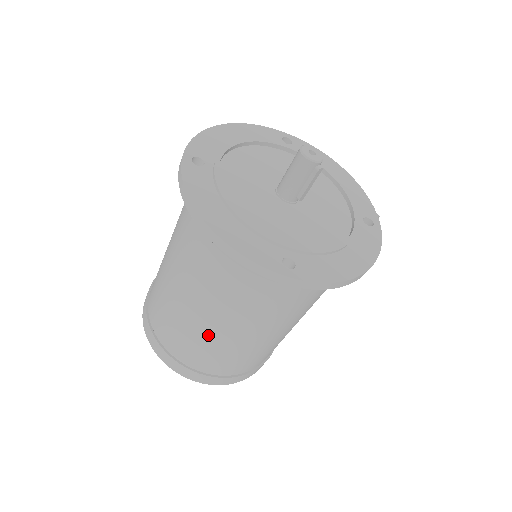
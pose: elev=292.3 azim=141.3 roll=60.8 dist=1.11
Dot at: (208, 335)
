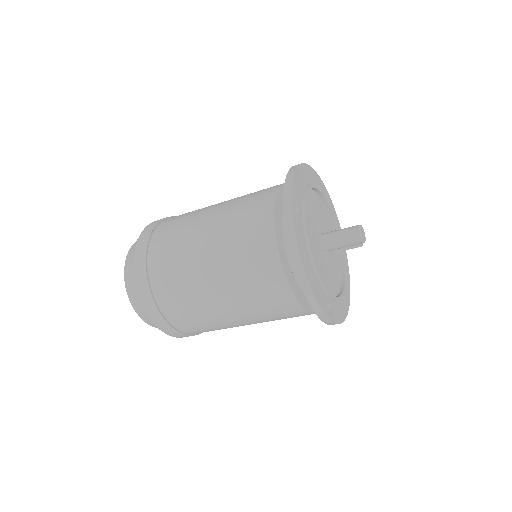
Dot at: (218, 316)
